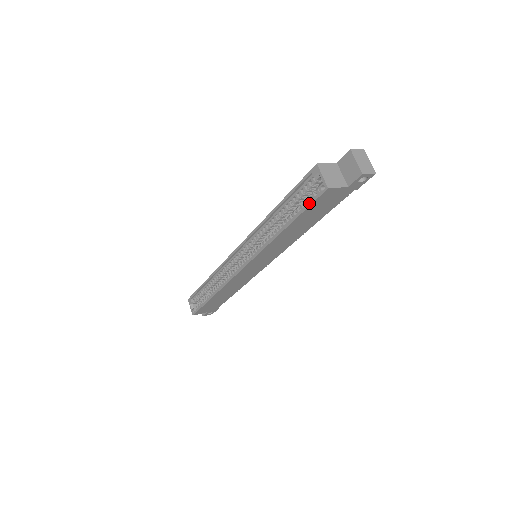
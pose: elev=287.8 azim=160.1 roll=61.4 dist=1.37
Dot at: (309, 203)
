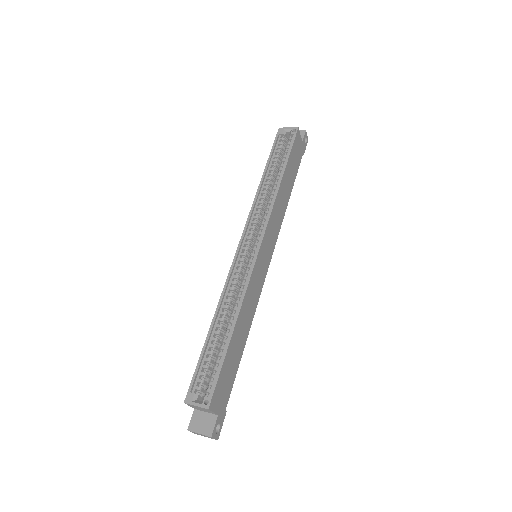
Dot at: (291, 144)
